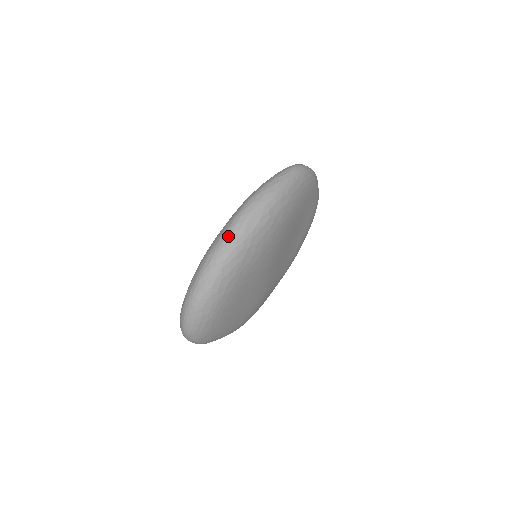
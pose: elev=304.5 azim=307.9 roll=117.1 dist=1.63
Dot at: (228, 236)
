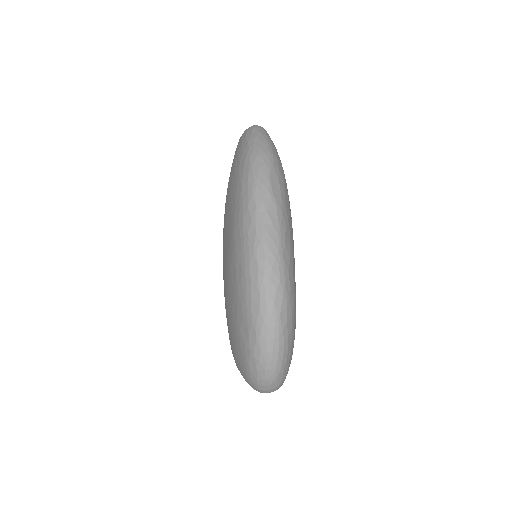
Dot at: (264, 217)
